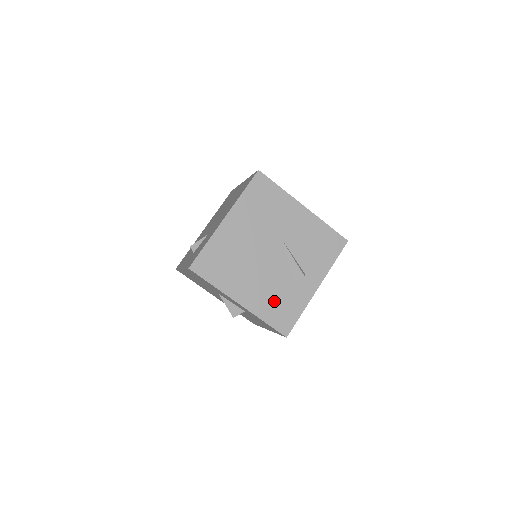
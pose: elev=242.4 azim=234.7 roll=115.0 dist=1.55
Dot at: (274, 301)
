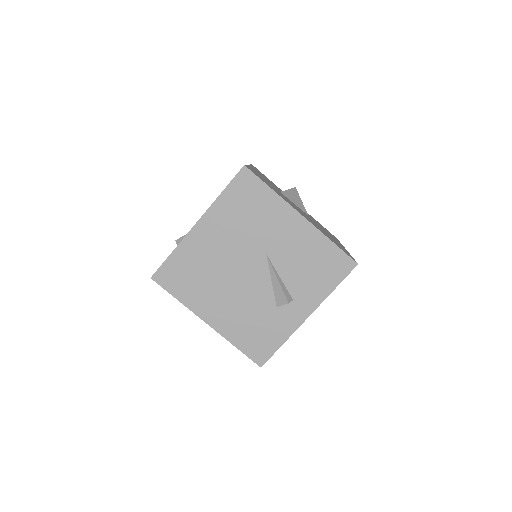
Dot at: (249, 325)
